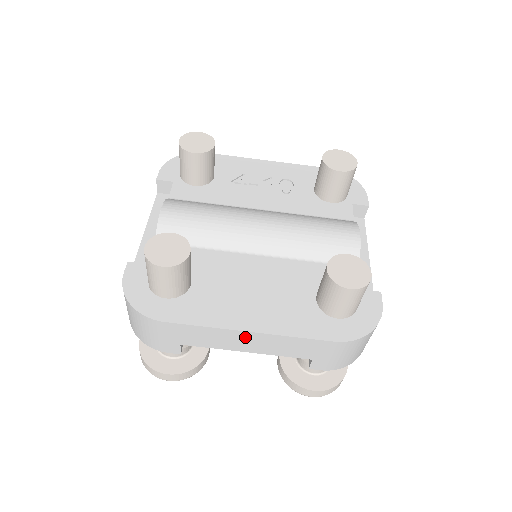
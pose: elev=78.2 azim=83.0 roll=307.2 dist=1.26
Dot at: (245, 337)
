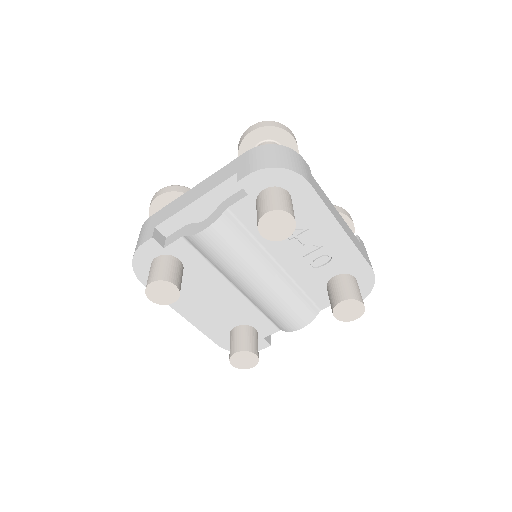
Dot at: occluded
